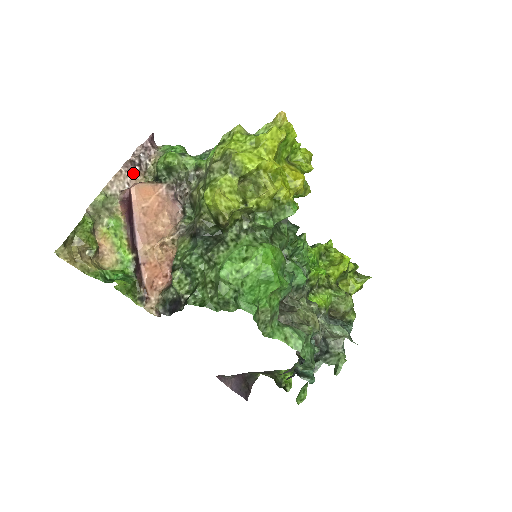
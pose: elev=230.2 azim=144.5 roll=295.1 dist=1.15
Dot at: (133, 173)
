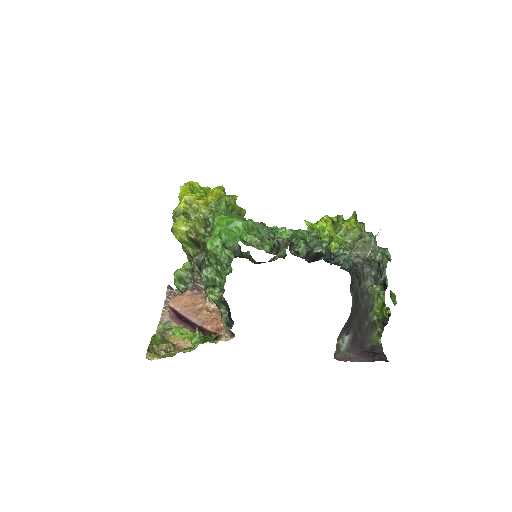
Dot at: occluded
